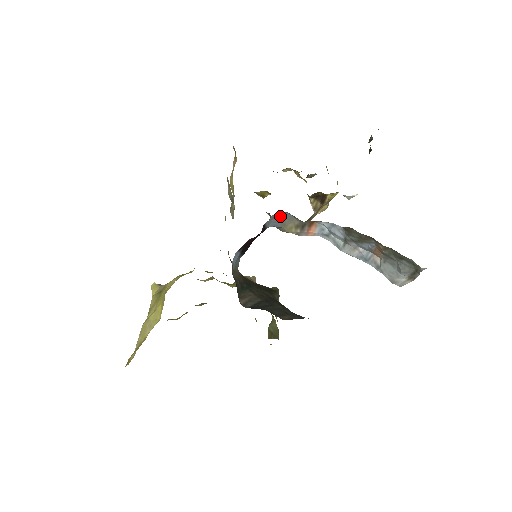
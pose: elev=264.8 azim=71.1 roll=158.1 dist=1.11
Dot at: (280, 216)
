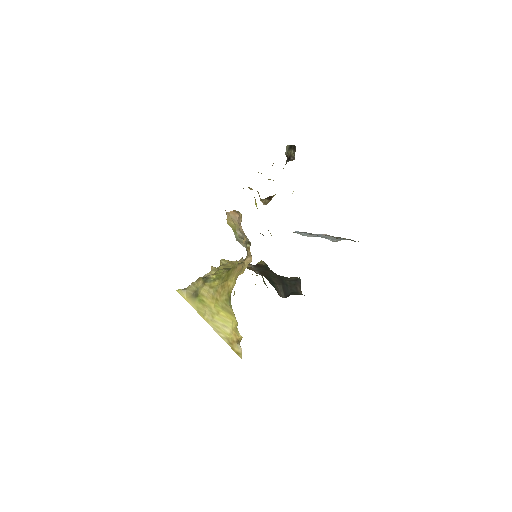
Dot at: occluded
